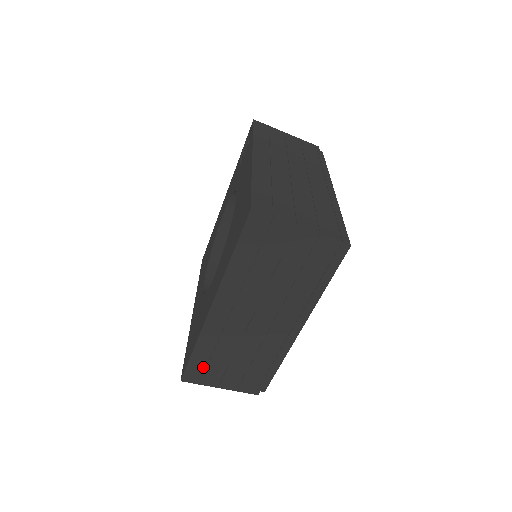
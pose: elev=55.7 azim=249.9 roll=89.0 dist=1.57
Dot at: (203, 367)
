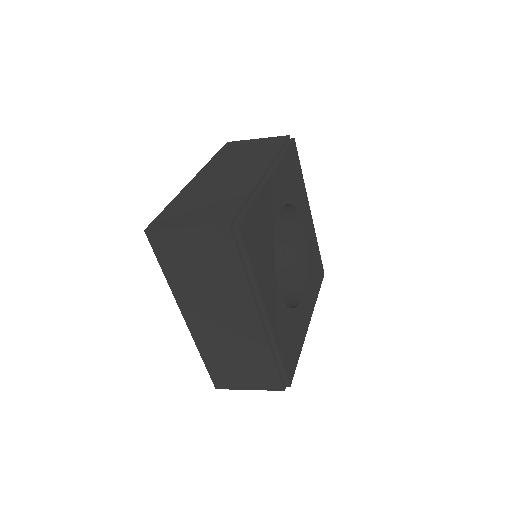
Dot at: occluded
